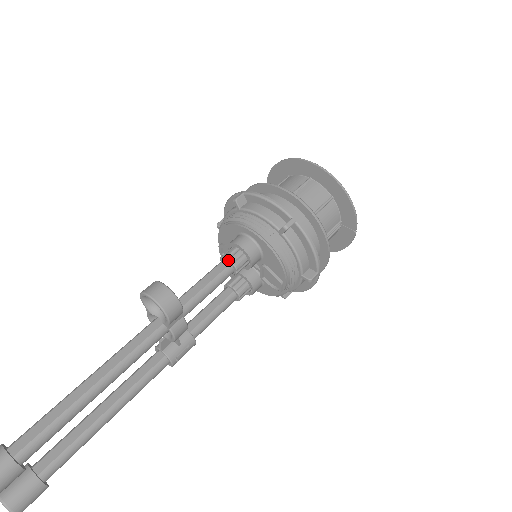
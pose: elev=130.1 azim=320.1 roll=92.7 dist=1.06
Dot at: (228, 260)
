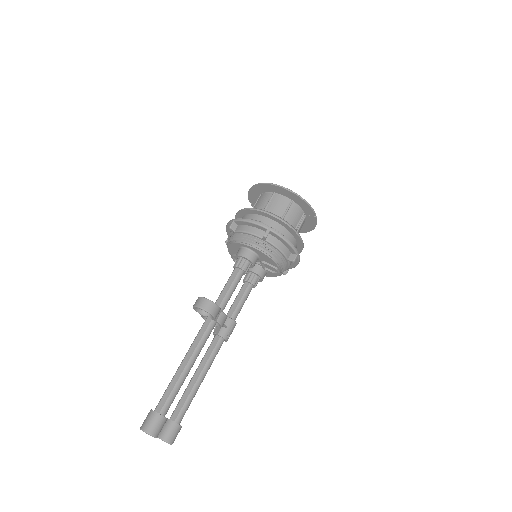
Dot at: (238, 267)
